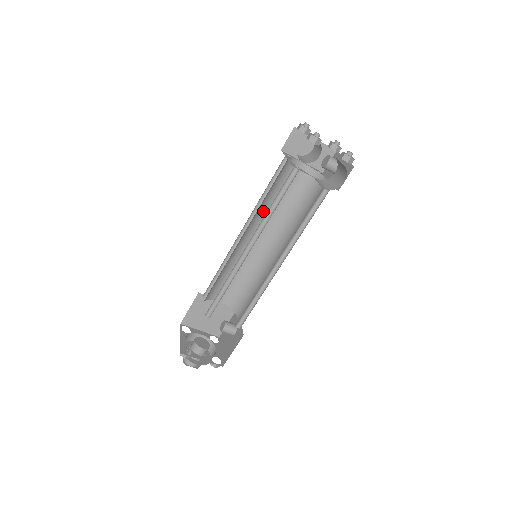
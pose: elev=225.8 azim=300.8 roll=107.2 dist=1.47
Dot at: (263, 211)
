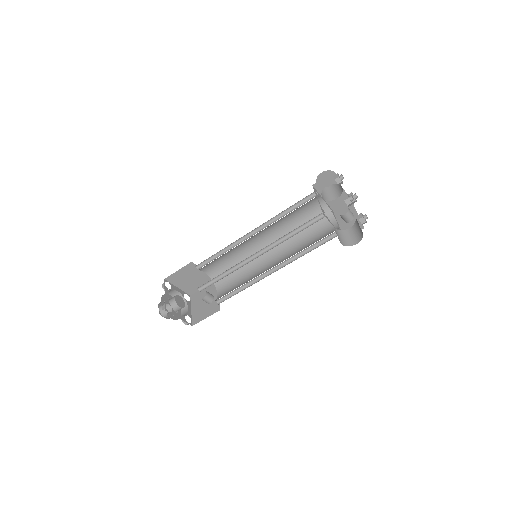
Dot at: (275, 223)
